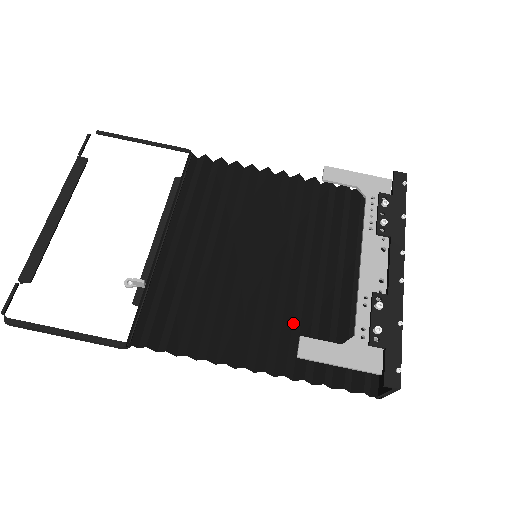
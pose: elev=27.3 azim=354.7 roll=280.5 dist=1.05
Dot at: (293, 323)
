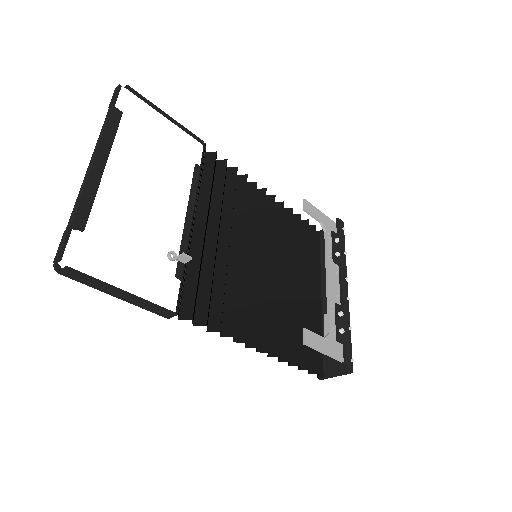
Dot at: occluded
